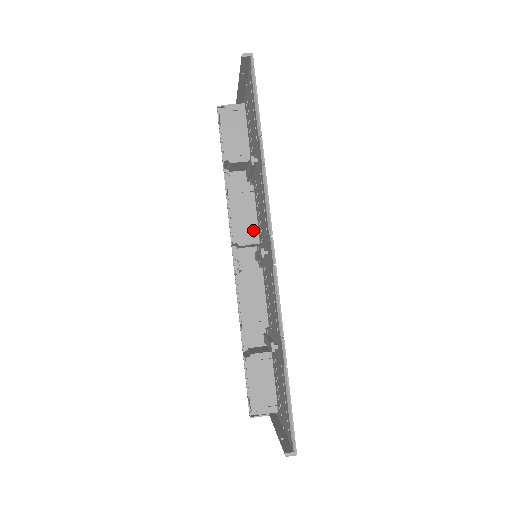
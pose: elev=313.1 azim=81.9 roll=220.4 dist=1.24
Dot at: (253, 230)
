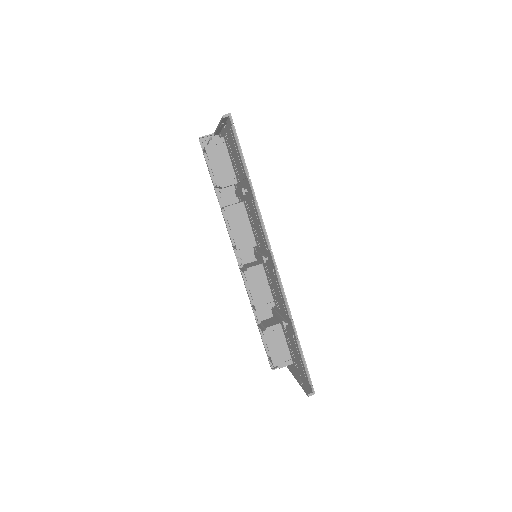
Dot at: (250, 237)
